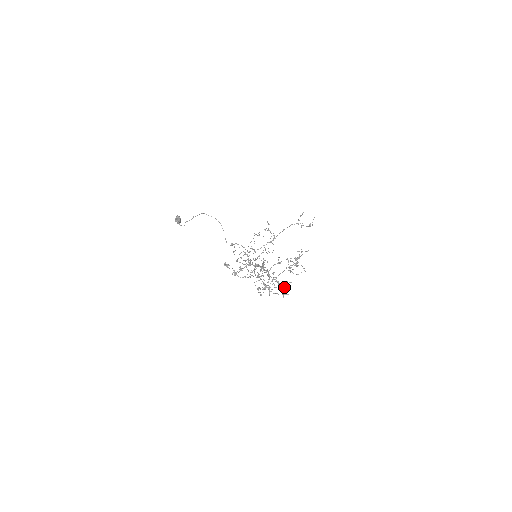
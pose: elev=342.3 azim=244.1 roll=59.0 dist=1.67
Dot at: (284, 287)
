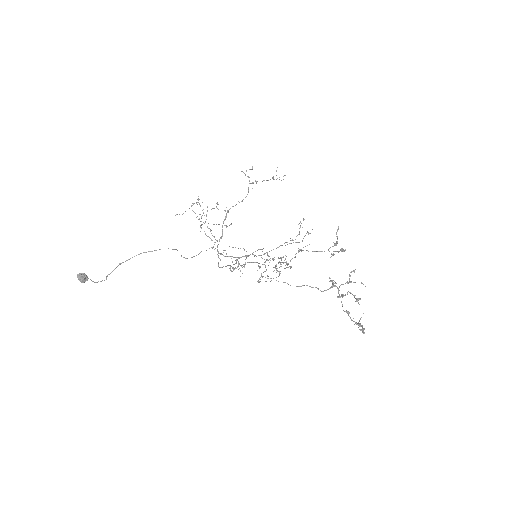
Dot at: (362, 283)
